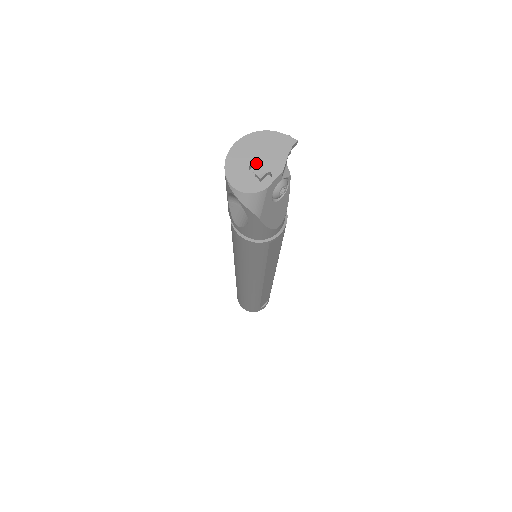
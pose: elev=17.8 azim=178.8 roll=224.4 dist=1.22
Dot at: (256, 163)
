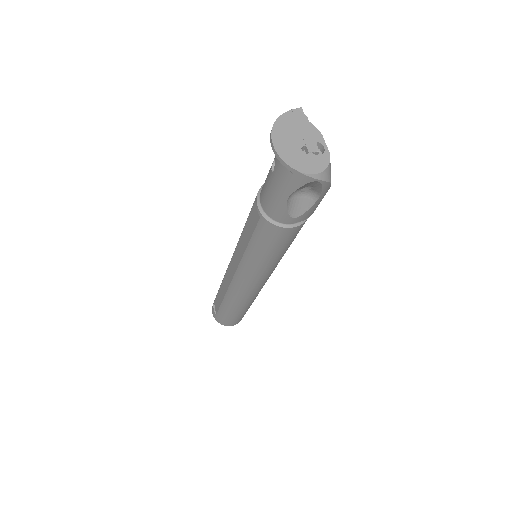
Dot at: (303, 145)
